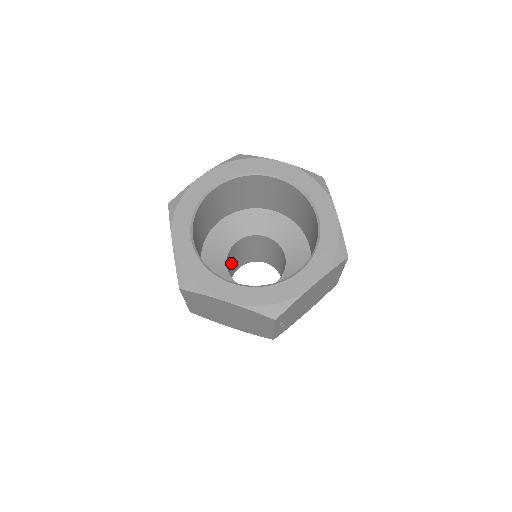
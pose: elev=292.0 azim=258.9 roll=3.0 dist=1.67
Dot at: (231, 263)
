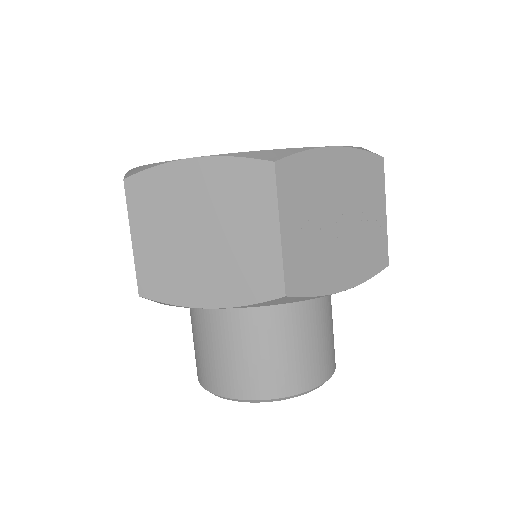
Dot at: occluded
